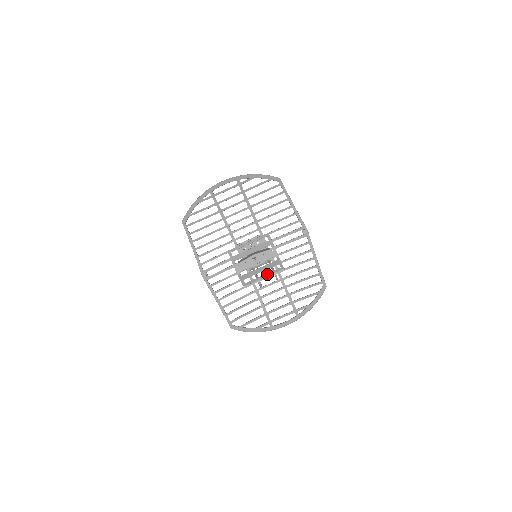
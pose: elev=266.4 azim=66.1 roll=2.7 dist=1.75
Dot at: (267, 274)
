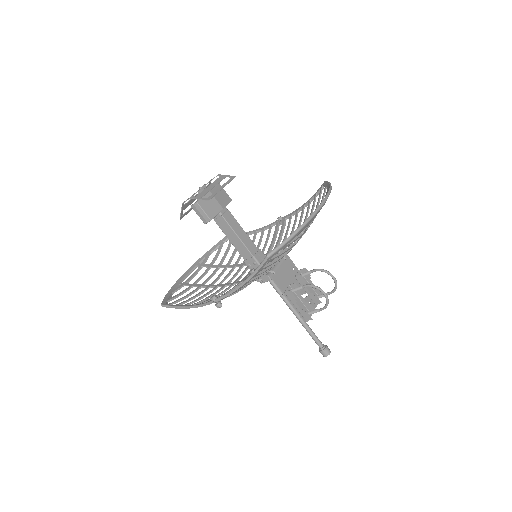
Dot at: (223, 186)
